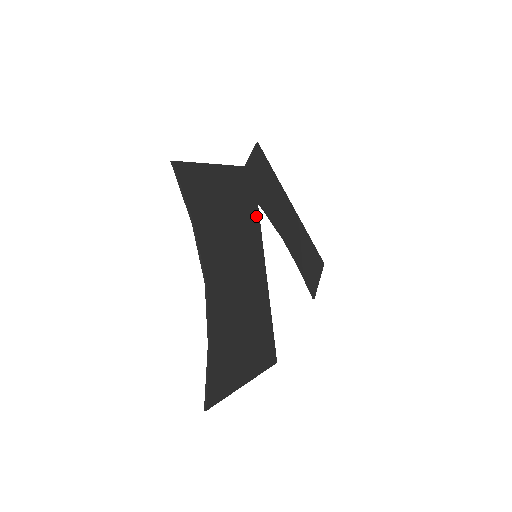
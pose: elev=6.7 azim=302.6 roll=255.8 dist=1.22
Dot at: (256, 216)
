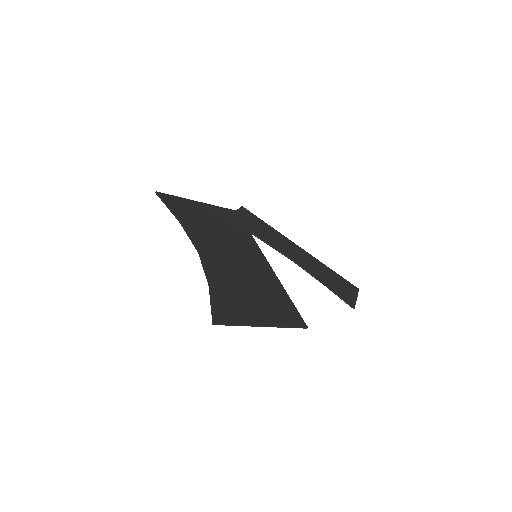
Dot at: (247, 234)
